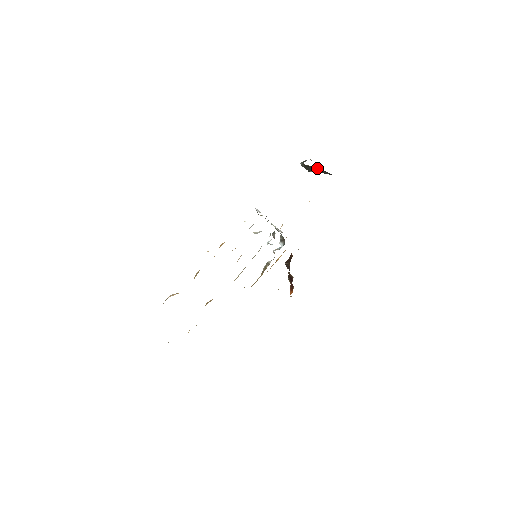
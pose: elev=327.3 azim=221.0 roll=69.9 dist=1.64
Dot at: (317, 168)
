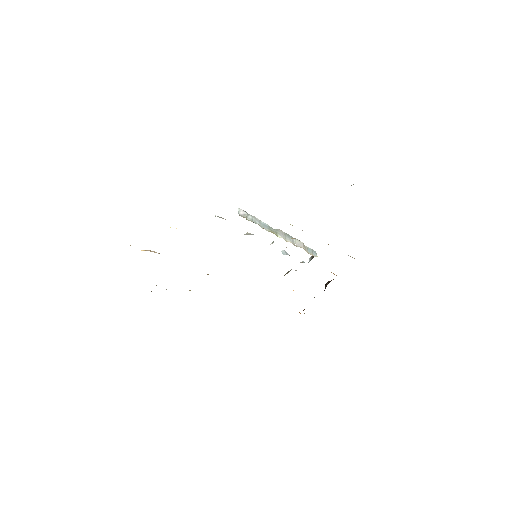
Dot at: occluded
